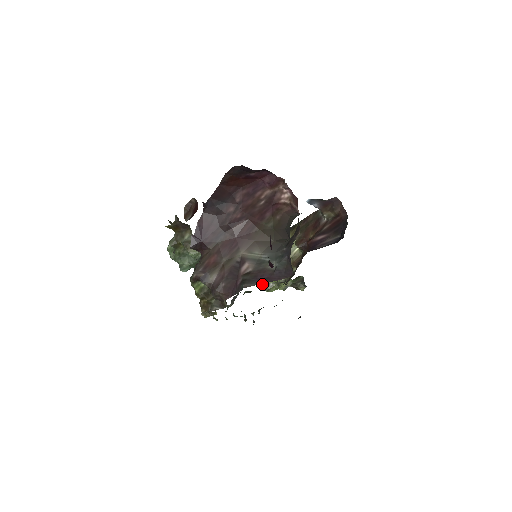
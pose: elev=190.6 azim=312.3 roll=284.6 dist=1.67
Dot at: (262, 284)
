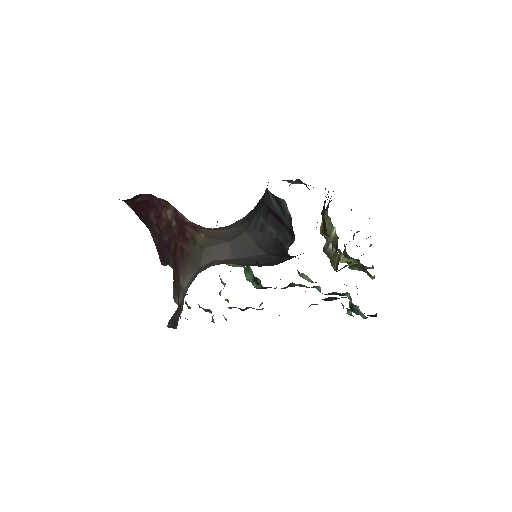
Dot at: occluded
